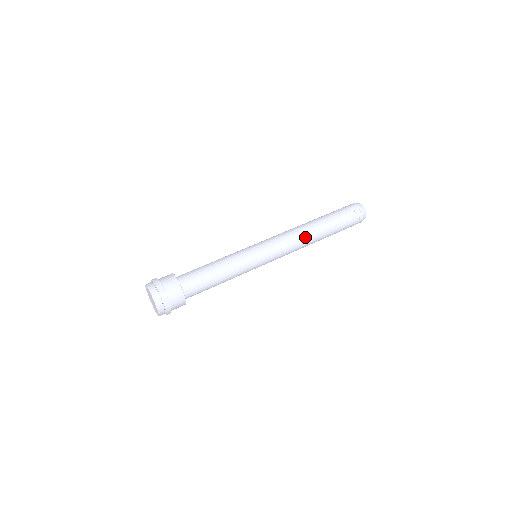
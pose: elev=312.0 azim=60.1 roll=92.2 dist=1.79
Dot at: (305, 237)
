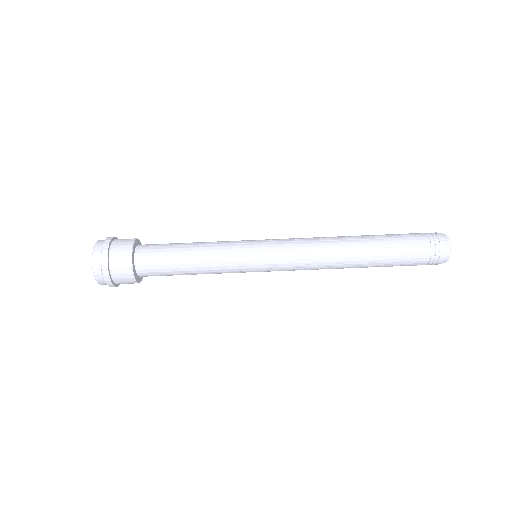
Dot at: (332, 268)
